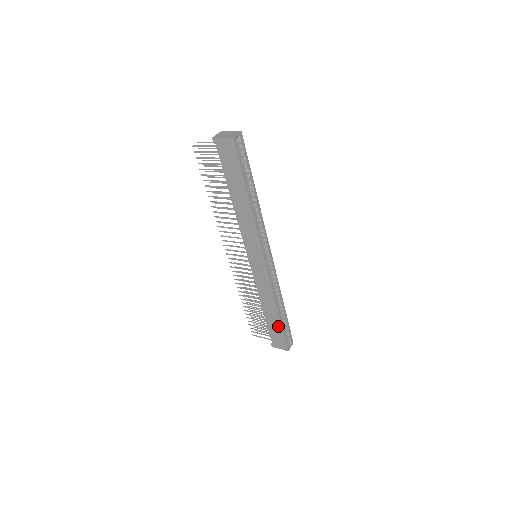
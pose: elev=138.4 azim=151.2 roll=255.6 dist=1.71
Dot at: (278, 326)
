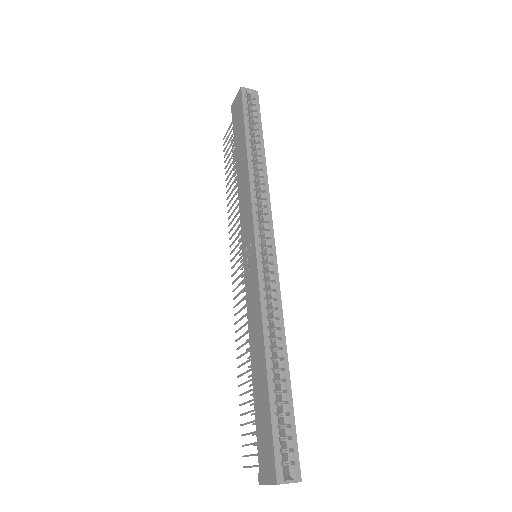
Dot at: (265, 402)
